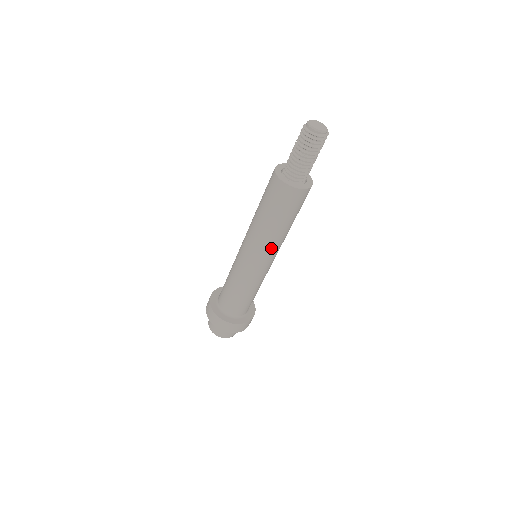
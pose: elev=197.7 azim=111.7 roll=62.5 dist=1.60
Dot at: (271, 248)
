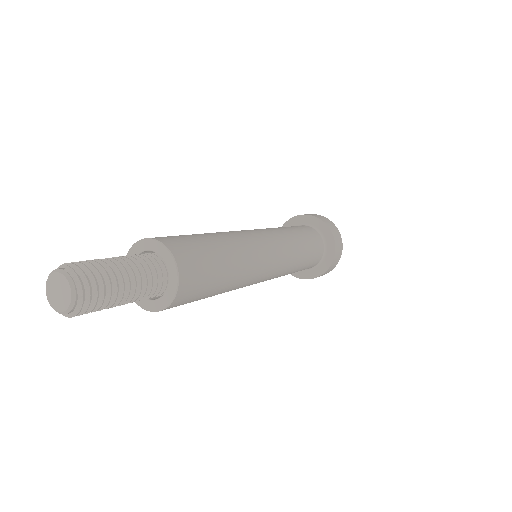
Dot at: occluded
